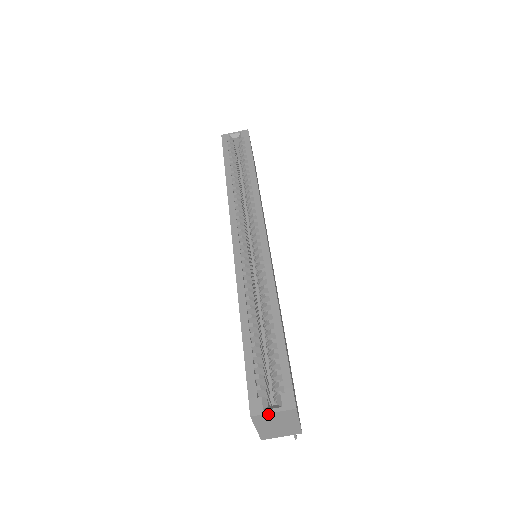
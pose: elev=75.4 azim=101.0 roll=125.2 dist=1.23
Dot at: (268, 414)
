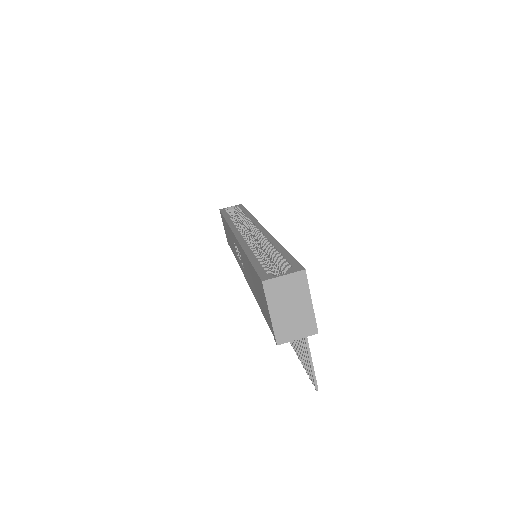
Dot at: (279, 279)
